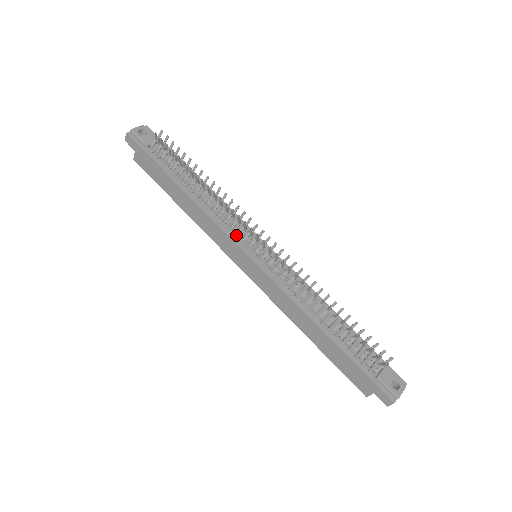
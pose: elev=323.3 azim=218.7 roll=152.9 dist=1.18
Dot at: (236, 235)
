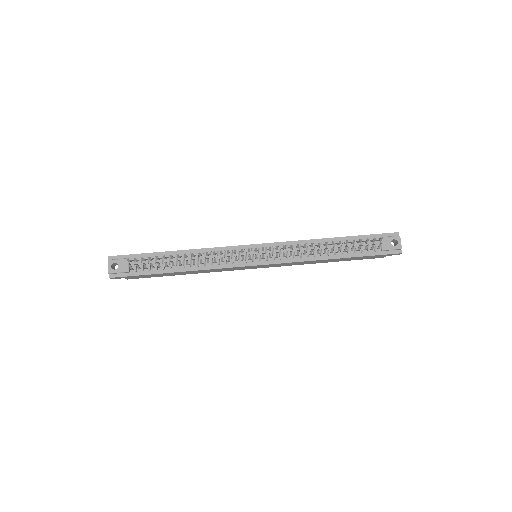
Dot at: (235, 261)
